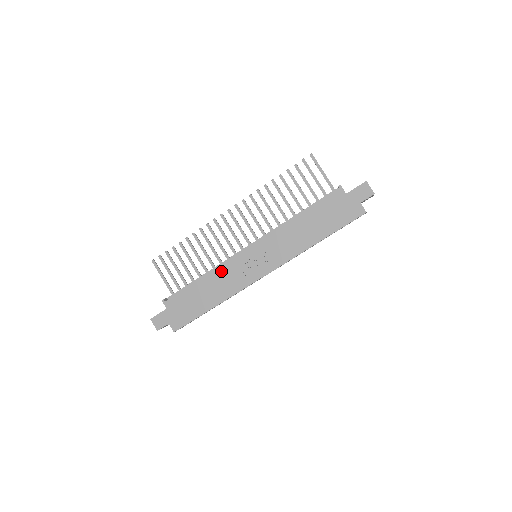
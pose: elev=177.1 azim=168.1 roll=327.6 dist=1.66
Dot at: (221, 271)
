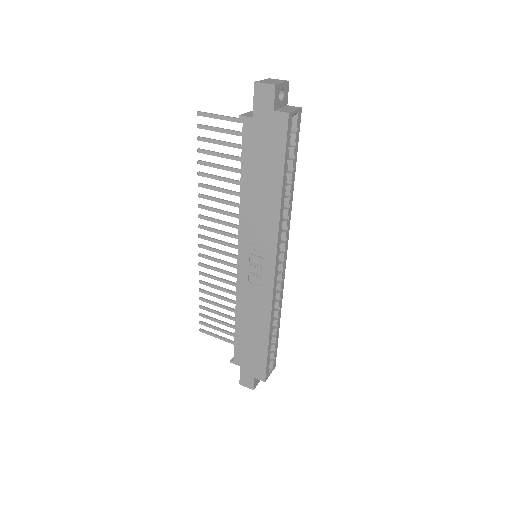
Dot at: (241, 299)
